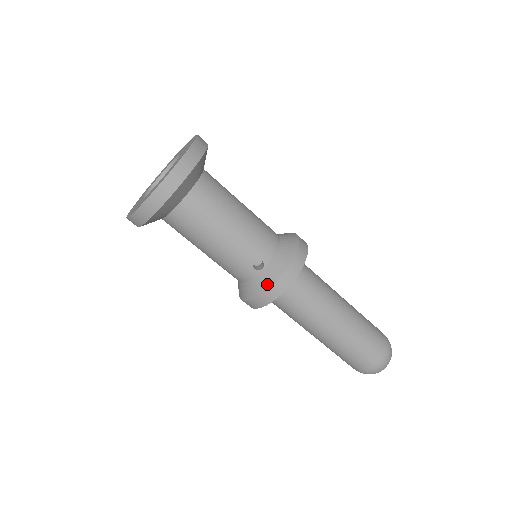
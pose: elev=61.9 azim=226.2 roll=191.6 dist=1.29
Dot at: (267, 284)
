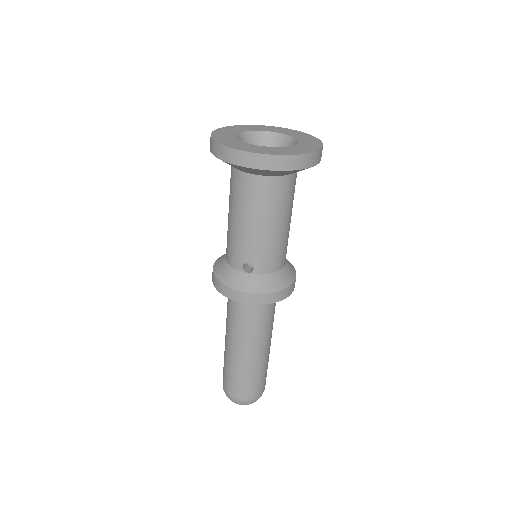
Dot at: (238, 285)
